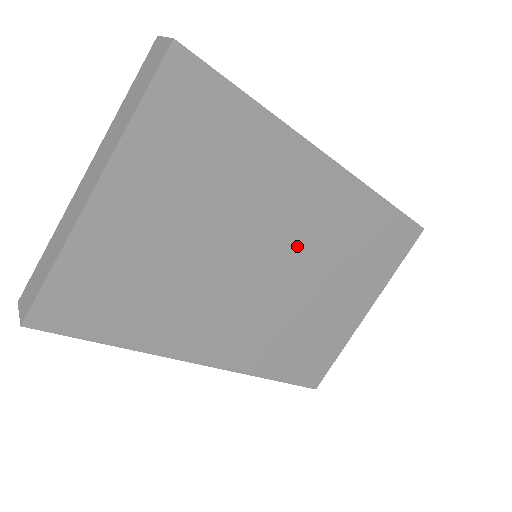
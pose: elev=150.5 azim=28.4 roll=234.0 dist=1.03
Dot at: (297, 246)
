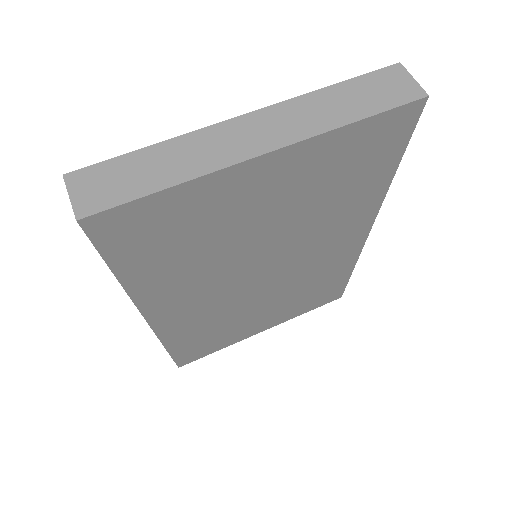
Dot at: (292, 271)
